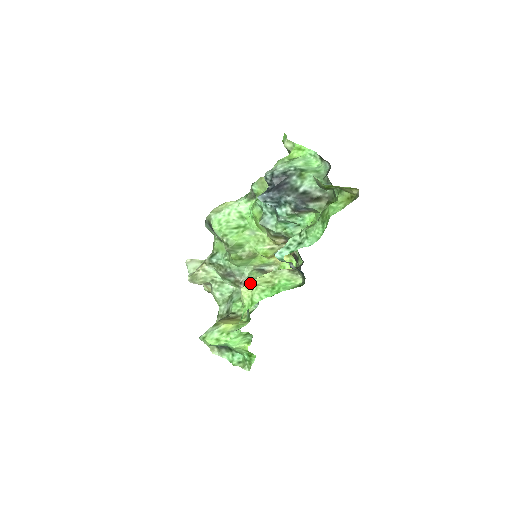
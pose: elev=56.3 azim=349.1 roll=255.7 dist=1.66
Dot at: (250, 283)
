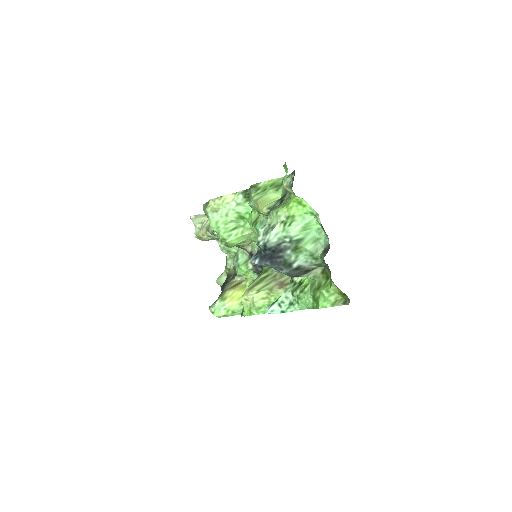
Dot at: (248, 297)
